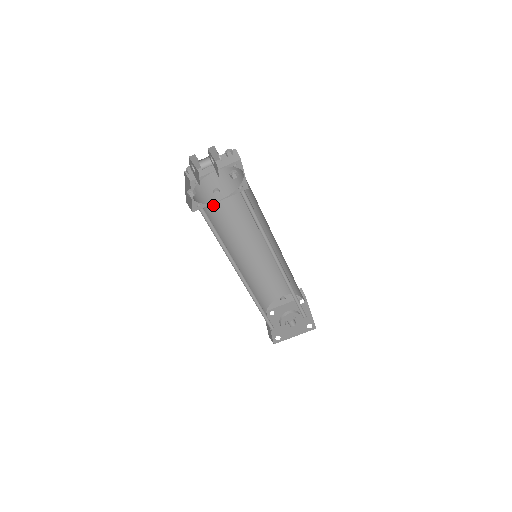
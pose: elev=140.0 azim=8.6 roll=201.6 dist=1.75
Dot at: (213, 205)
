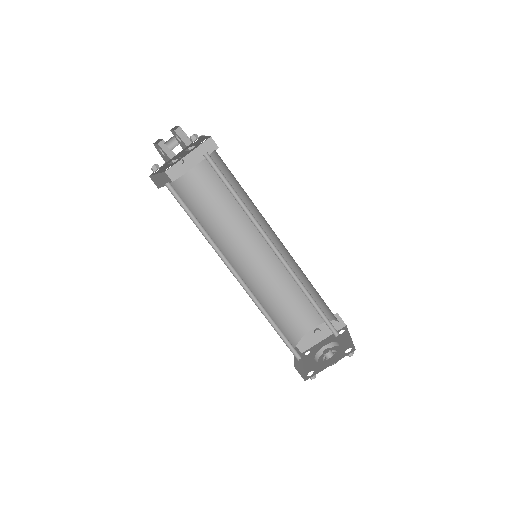
Dot at: (200, 204)
